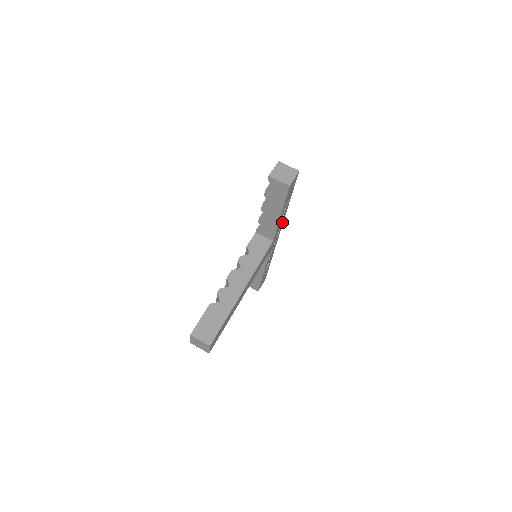
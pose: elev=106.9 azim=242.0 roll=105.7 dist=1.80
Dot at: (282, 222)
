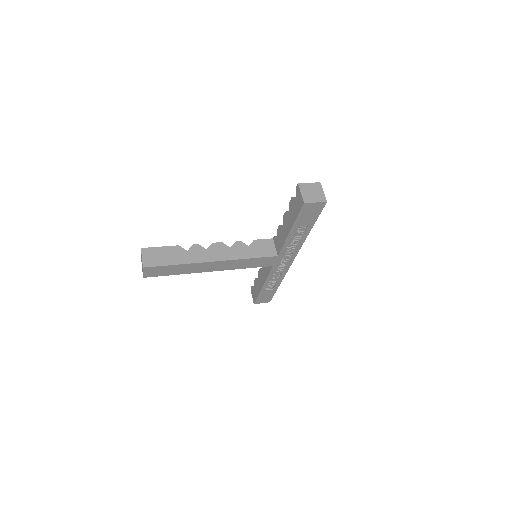
Dot at: (297, 248)
